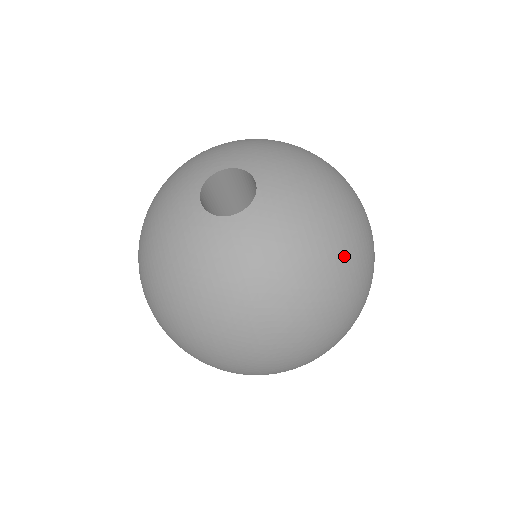
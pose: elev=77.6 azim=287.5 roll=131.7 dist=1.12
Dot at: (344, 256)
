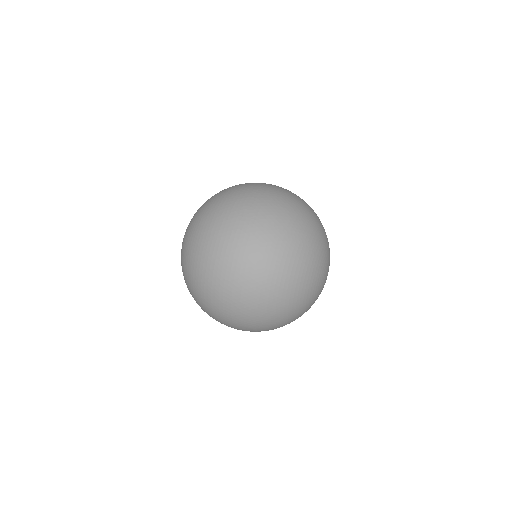
Dot at: (313, 213)
